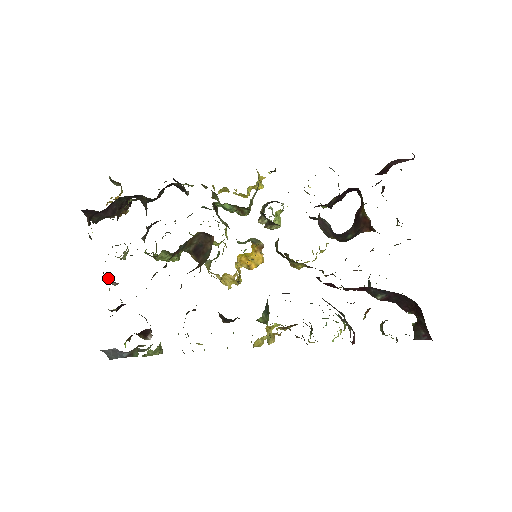
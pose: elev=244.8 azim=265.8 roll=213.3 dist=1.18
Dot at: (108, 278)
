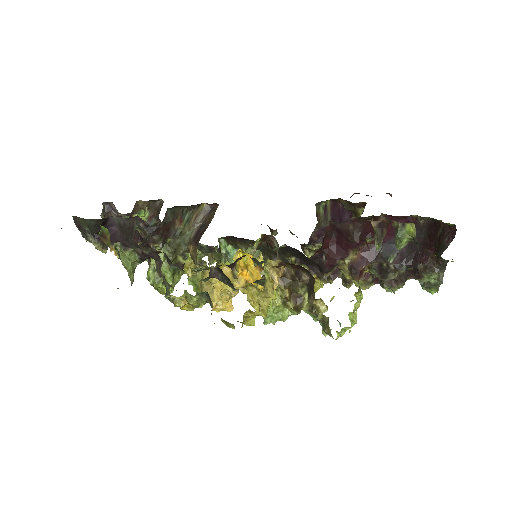
Dot at: occluded
